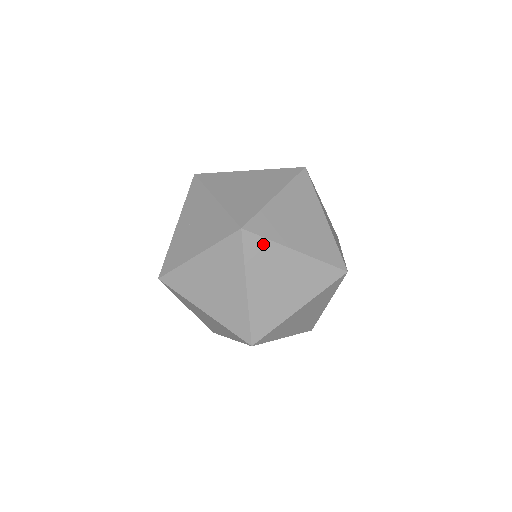
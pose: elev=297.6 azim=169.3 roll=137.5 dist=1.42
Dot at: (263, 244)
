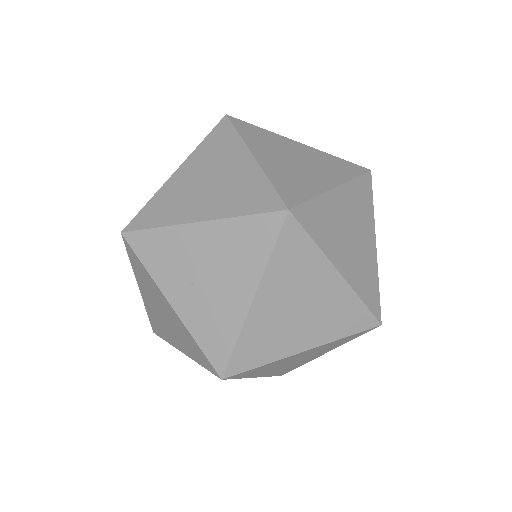
Dot at: (313, 208)
